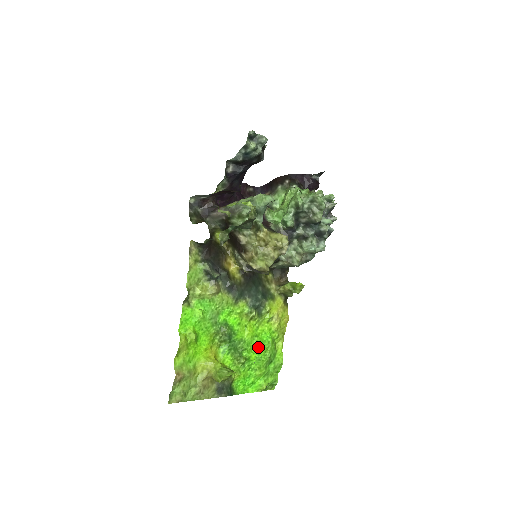
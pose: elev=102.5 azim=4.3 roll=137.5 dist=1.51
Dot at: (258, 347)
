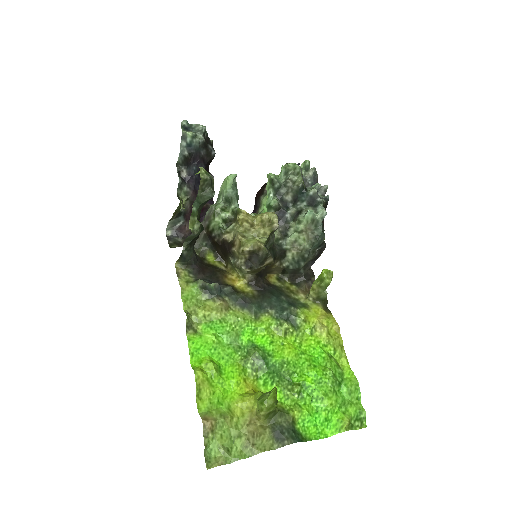
Dot at: (310, 366)
